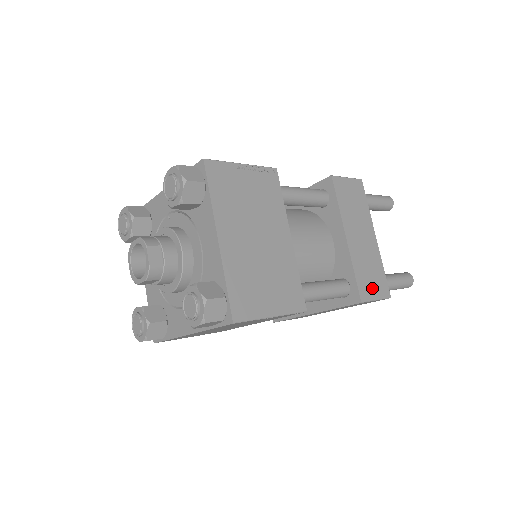
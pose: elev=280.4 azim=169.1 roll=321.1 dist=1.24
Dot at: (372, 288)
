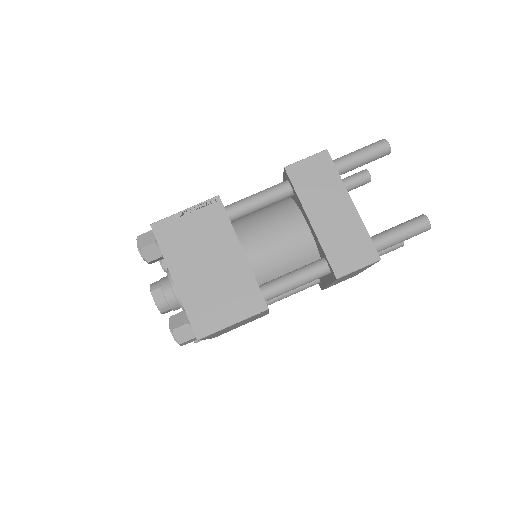
Dot at: (351, 259)
